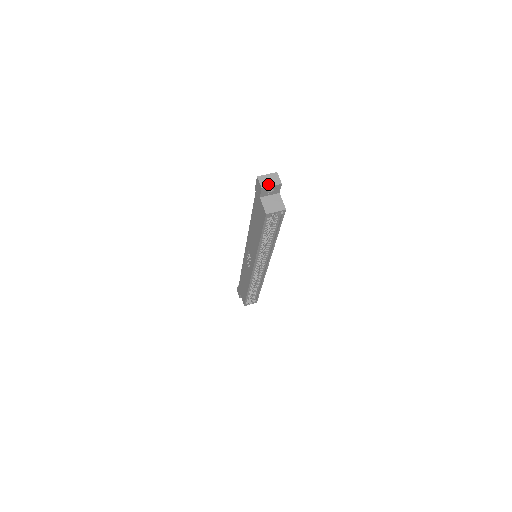
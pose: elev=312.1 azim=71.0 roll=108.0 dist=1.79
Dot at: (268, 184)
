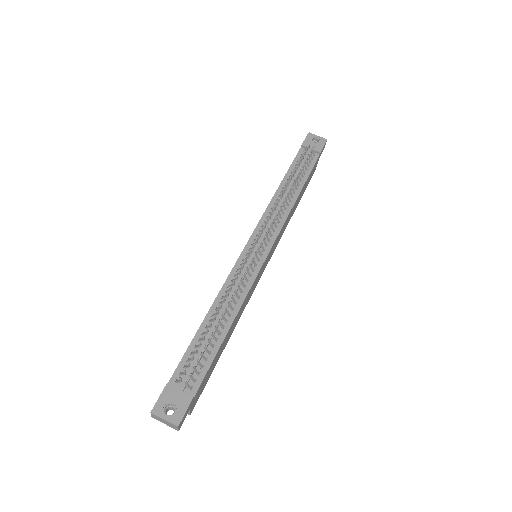
Dot at: occluded
